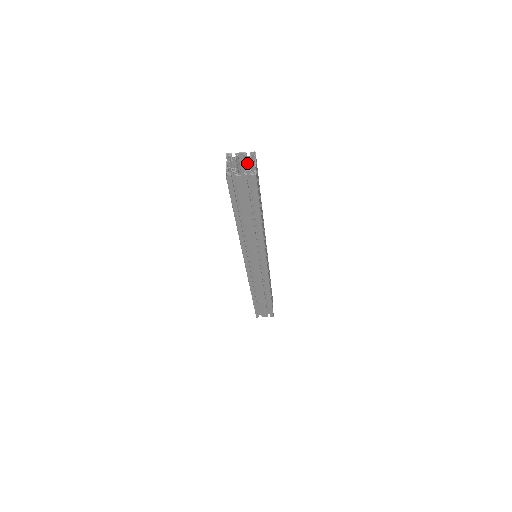
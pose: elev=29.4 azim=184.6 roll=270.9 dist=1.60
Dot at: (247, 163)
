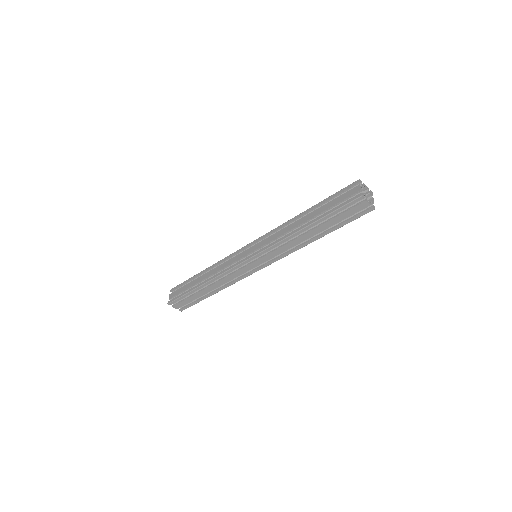
Dot at: (366, 196)
